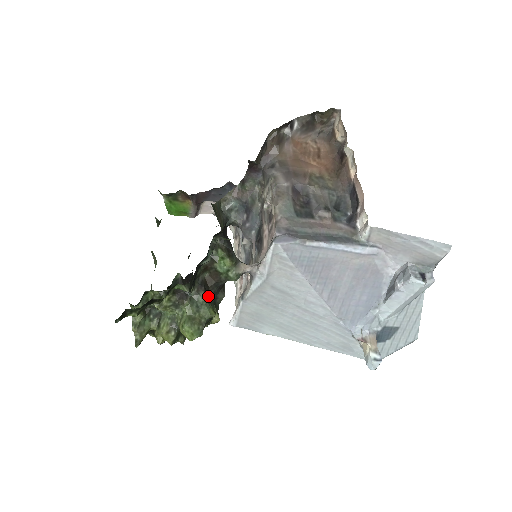
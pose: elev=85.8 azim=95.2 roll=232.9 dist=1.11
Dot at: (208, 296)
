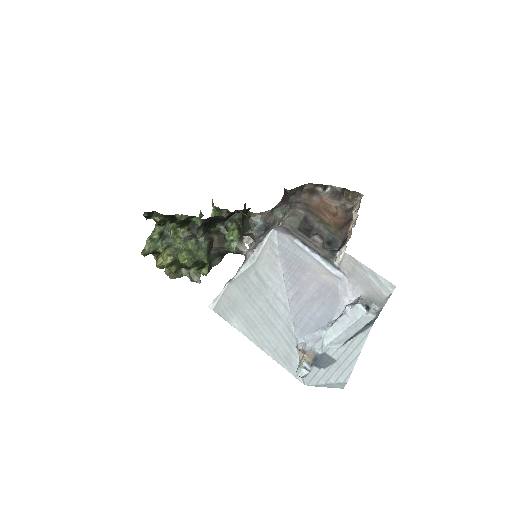
Dot at: (209, 252)
